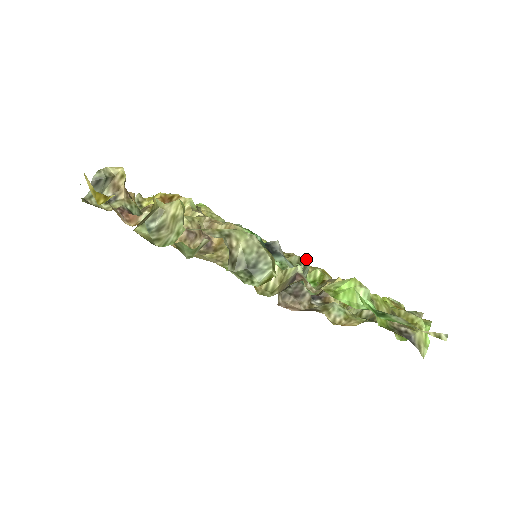
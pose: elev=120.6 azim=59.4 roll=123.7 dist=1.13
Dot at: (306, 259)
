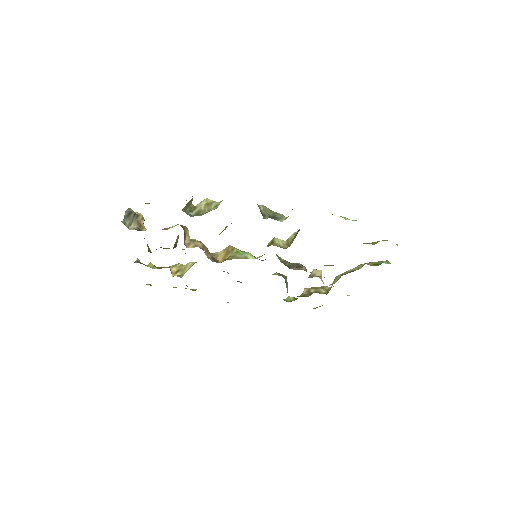
Dot at: (283, 275)
